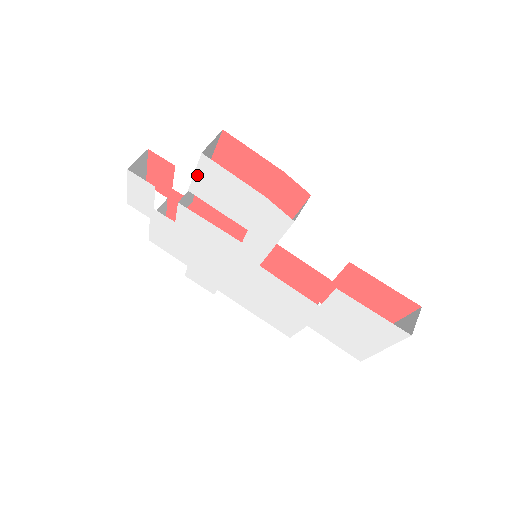
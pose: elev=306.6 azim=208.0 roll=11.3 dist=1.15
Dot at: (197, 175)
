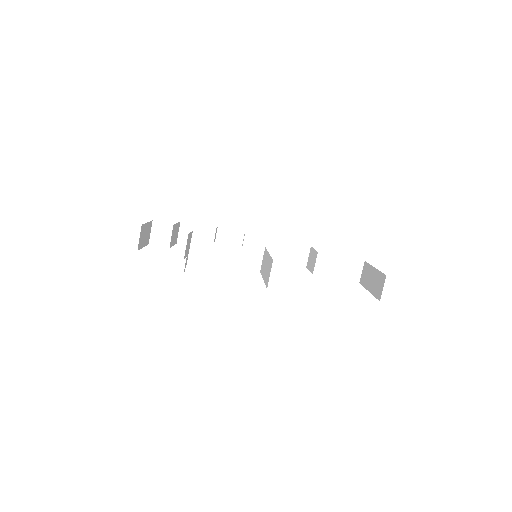
Dot at: occluded
